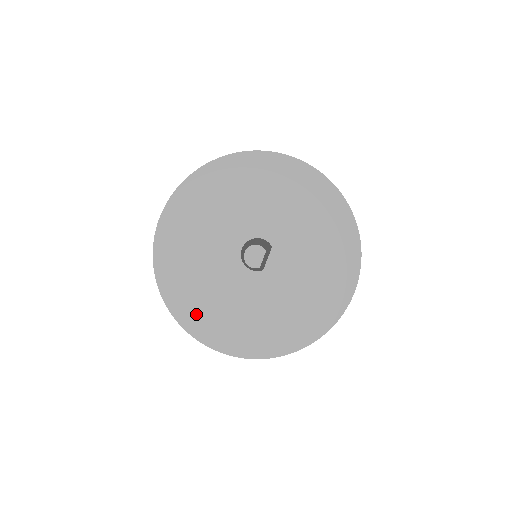
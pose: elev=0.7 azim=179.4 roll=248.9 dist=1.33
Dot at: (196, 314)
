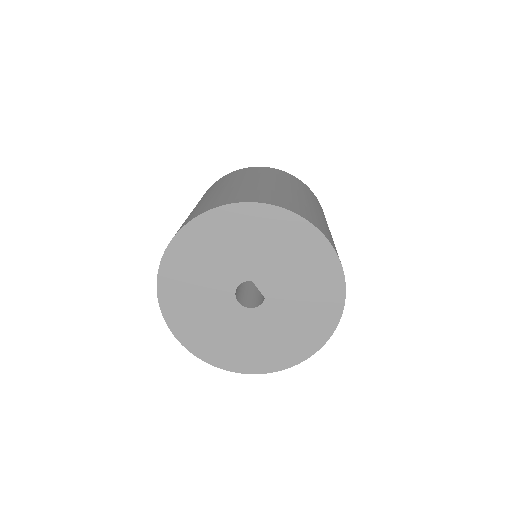
Dot at: (263, 360)
